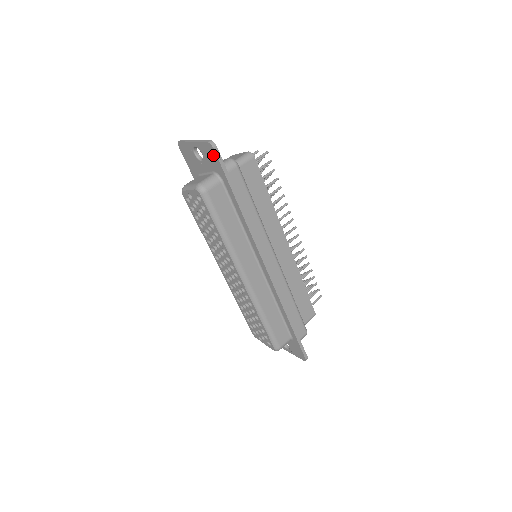
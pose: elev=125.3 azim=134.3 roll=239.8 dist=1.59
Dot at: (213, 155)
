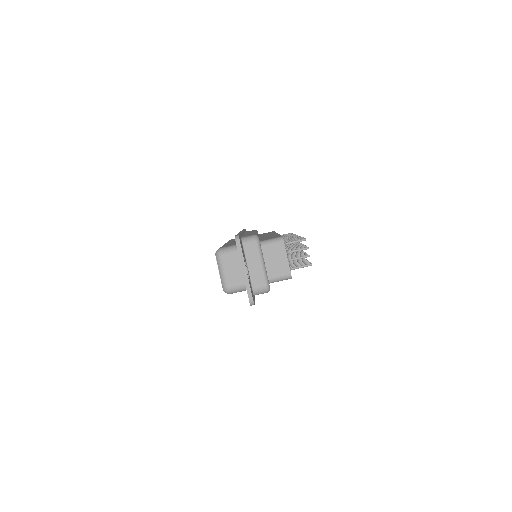
Dot at: occluded
